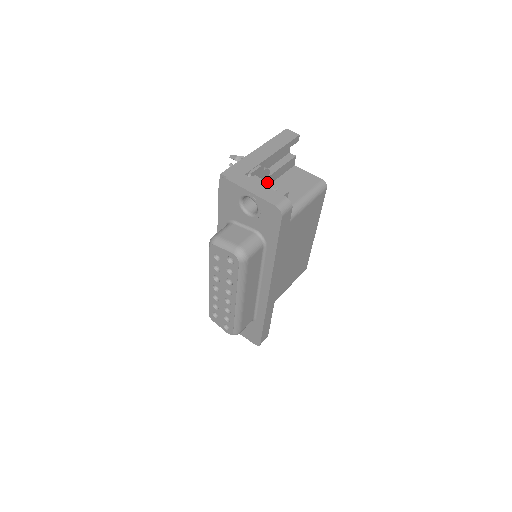
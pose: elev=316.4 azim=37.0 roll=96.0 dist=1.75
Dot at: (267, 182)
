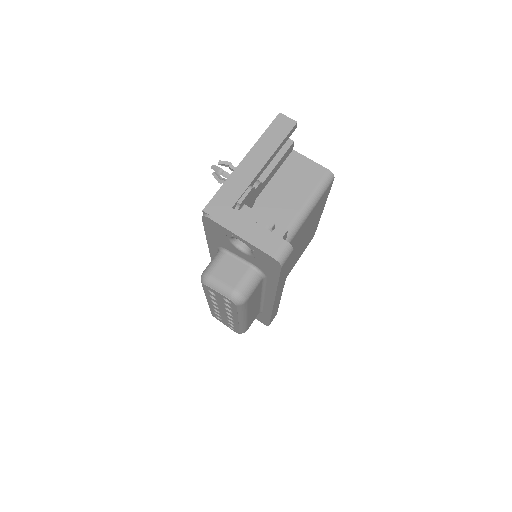
Dot at: (260, 215)
